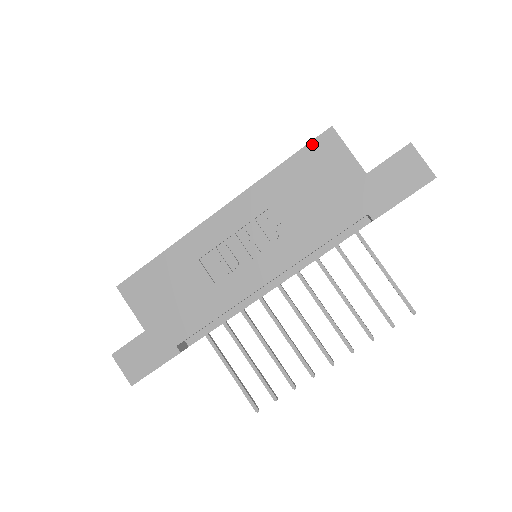
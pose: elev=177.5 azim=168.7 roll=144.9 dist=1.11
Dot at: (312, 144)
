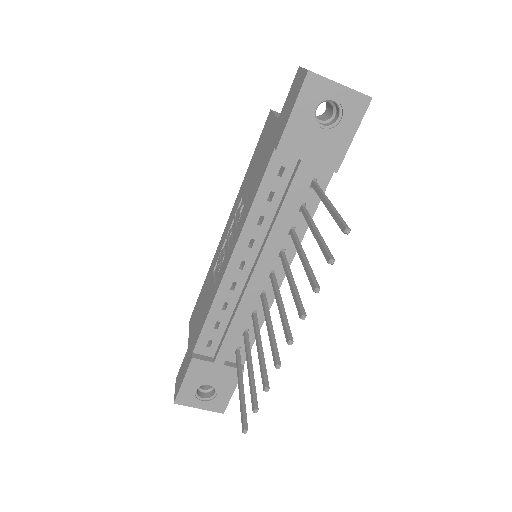
Dot at: (262, 133)
